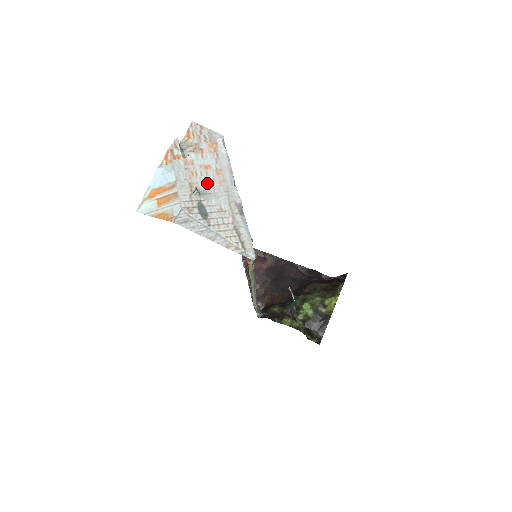
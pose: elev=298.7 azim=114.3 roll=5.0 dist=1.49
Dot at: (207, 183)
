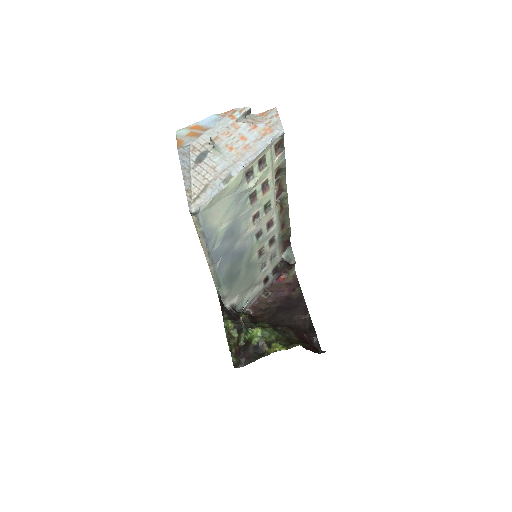
Dot at: (229, 146)
